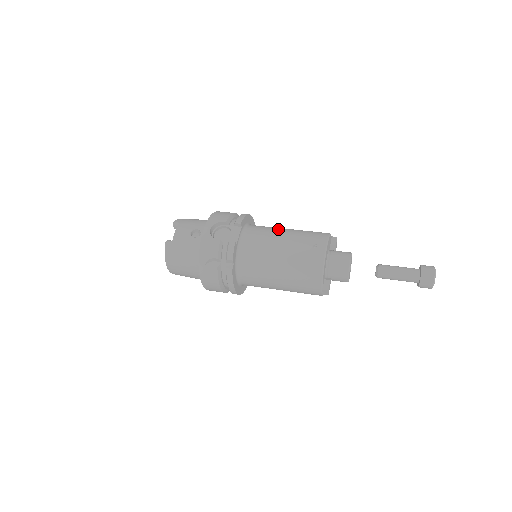
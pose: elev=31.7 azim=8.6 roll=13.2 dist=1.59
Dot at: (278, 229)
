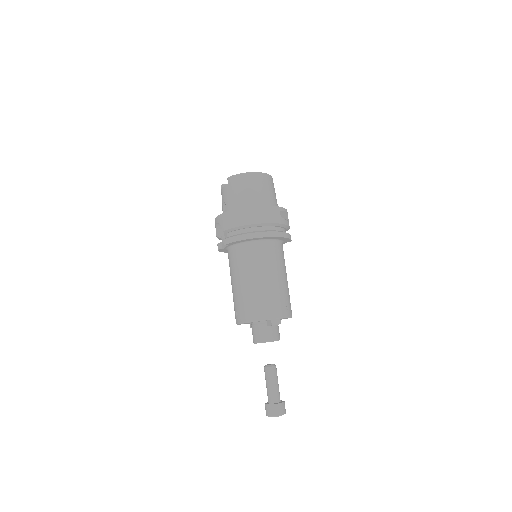
Dot at: (244, 274)
